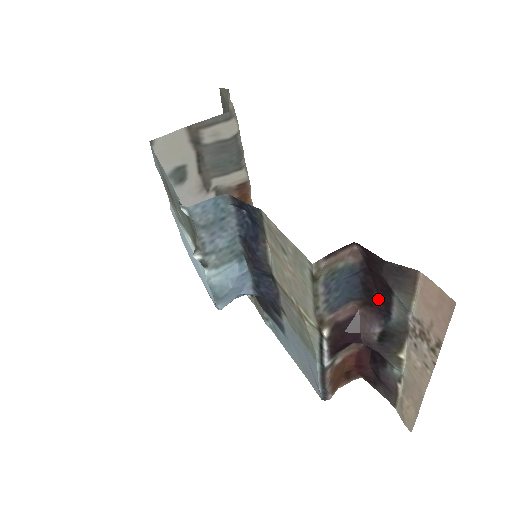
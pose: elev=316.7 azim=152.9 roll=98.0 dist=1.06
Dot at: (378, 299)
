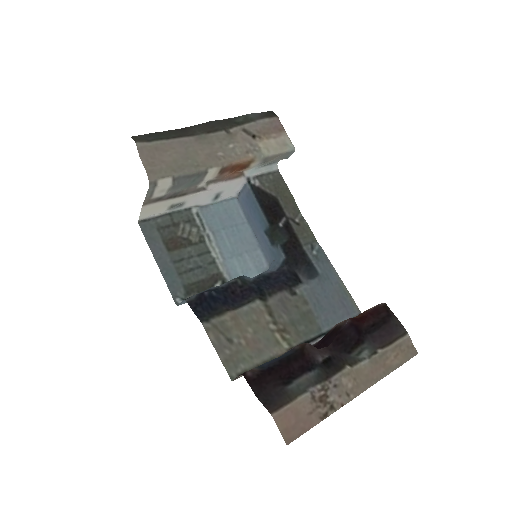
Dot at: (299, 362)
